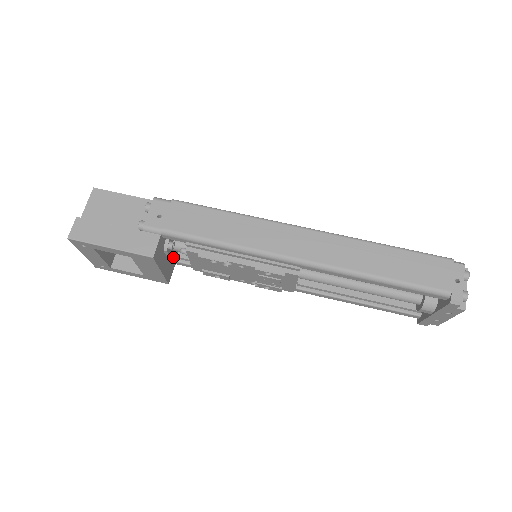
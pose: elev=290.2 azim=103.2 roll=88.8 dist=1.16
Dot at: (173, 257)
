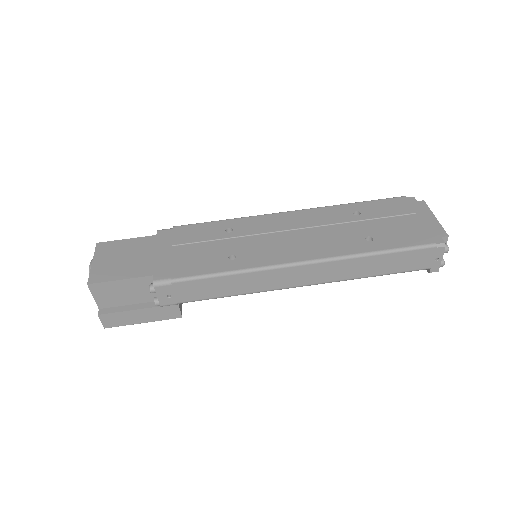
Dot at: occluded
